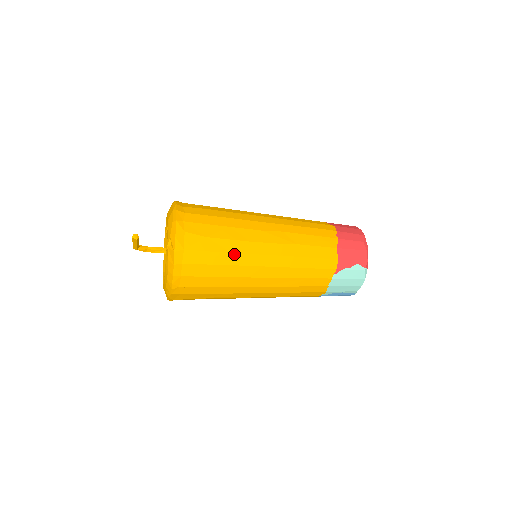
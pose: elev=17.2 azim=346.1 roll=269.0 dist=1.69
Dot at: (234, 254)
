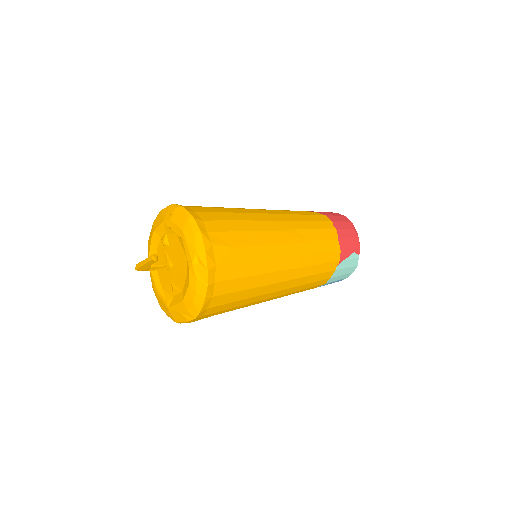
Dot at: (261, 262)
